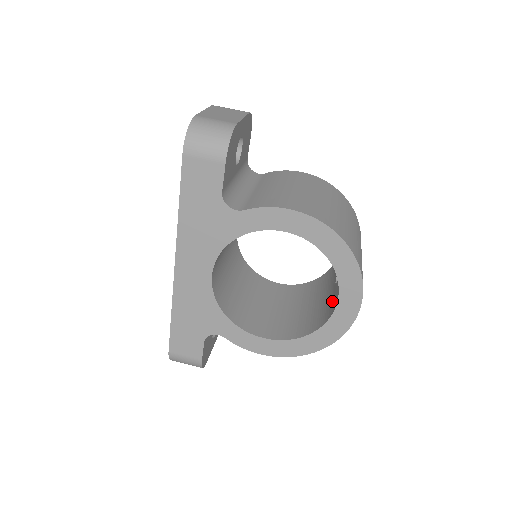
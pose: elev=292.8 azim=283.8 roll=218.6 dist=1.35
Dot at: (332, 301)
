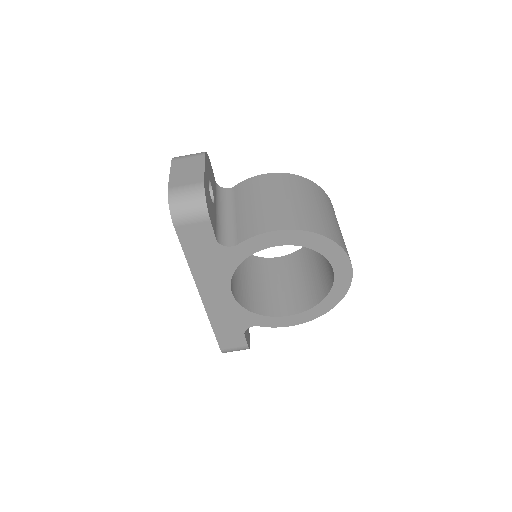
Dot at: (329, 270)
